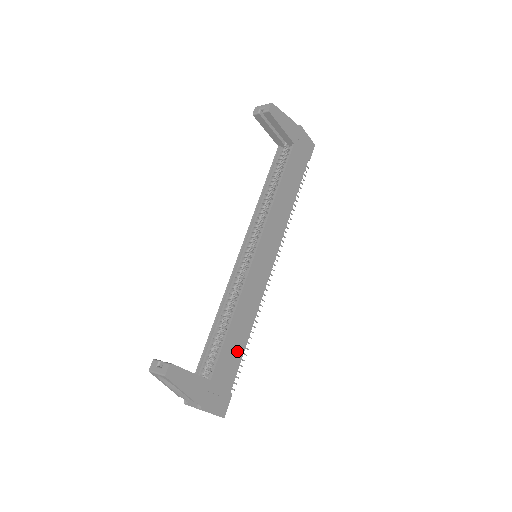
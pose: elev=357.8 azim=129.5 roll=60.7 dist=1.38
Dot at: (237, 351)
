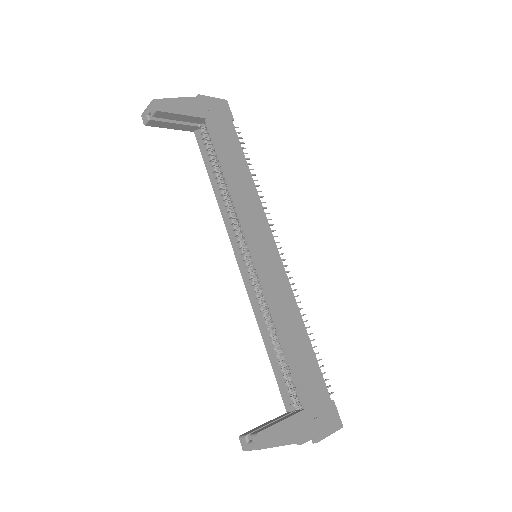
Dot at: (308, 359)
